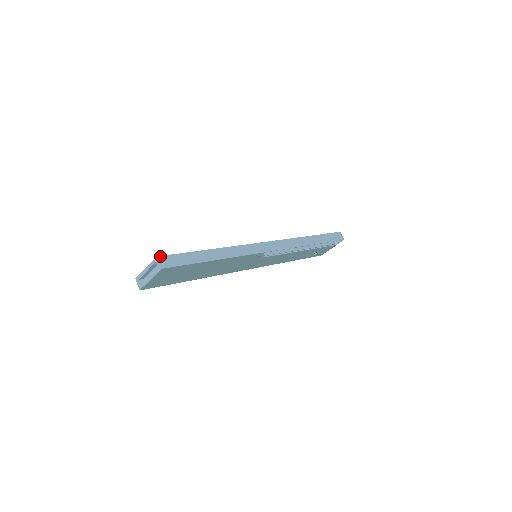
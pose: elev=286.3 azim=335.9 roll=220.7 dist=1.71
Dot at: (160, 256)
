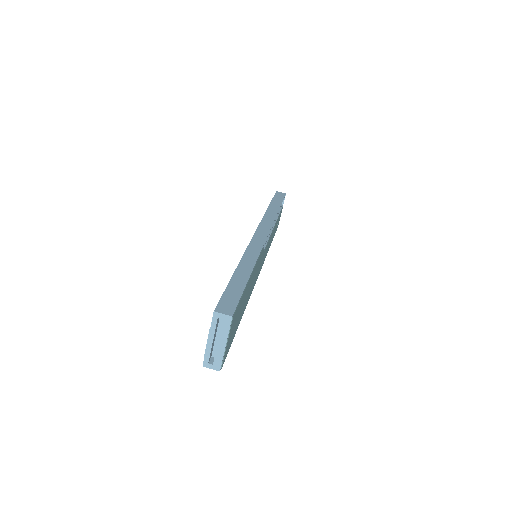
Dot at: (215, 308)
